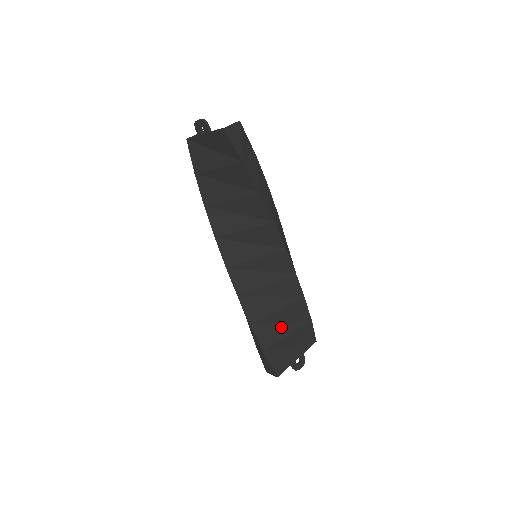
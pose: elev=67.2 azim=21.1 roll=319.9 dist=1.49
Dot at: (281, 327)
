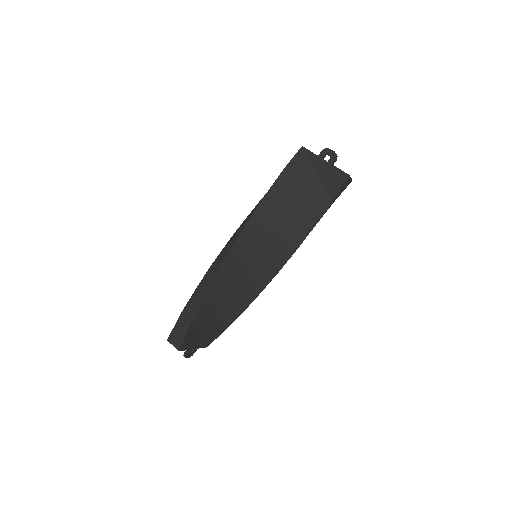
Dot at: (212, 317)
